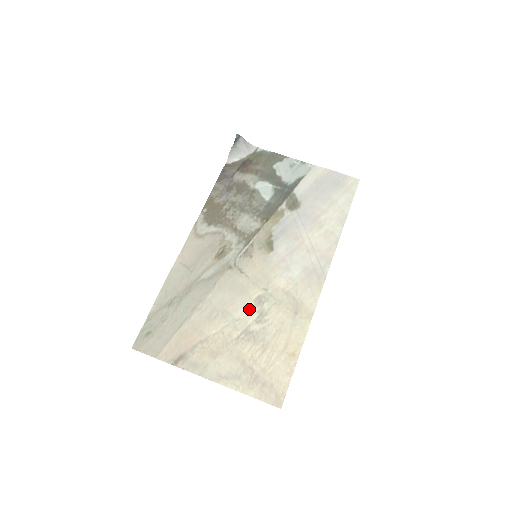
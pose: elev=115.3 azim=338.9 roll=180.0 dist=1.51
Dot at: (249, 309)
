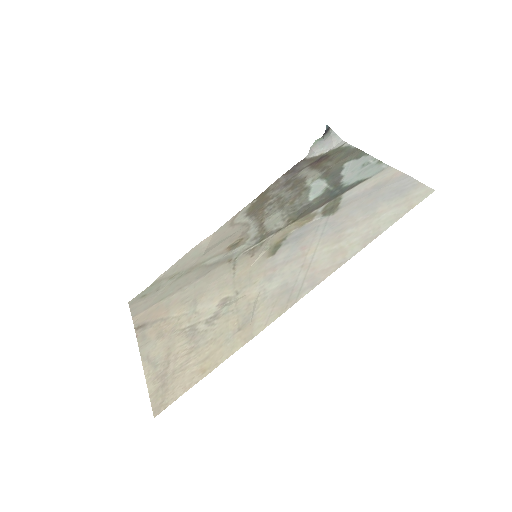
Dot at: (211, 306)
